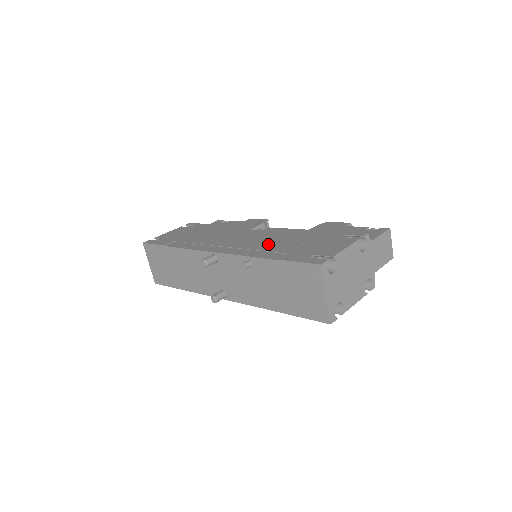
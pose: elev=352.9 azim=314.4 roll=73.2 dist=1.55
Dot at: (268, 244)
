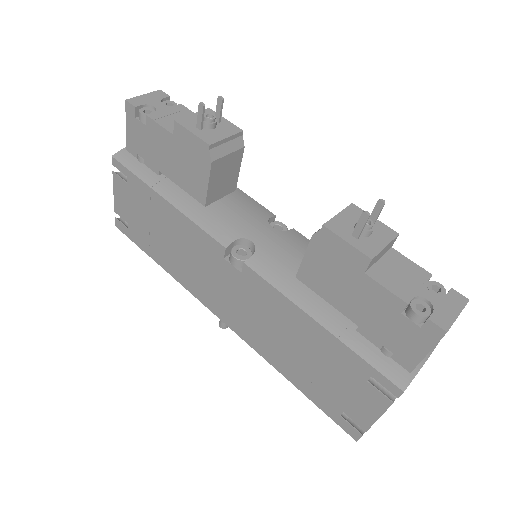
Dot at: (274, 340)
